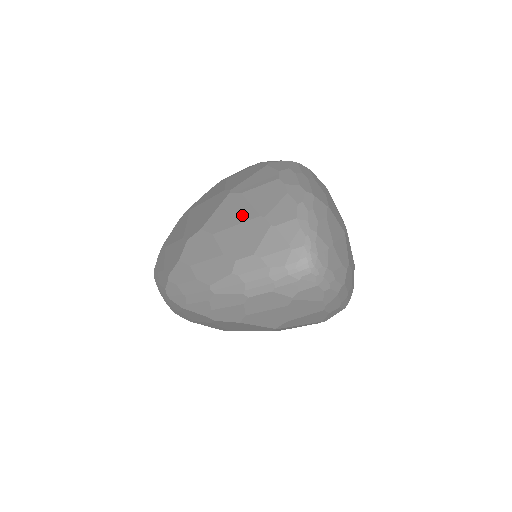
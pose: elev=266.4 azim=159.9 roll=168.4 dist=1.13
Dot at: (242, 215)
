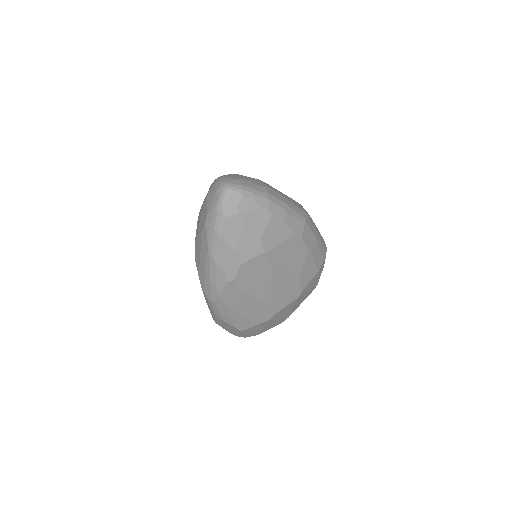
Dot at: occluded
